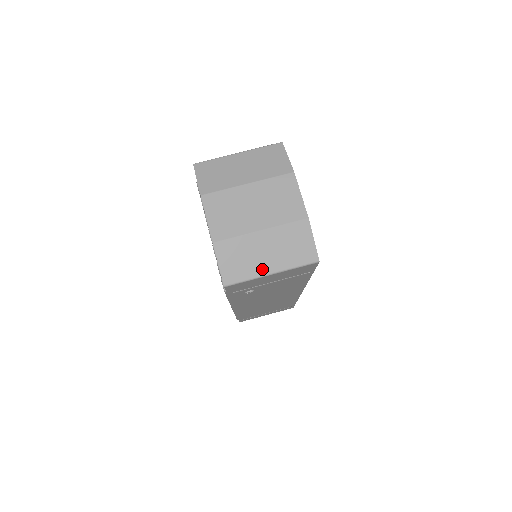
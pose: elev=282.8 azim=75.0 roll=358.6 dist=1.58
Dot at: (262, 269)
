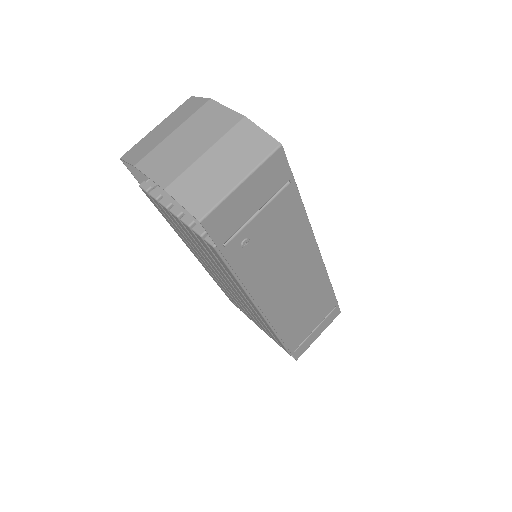
Dot at: (228, 183)
